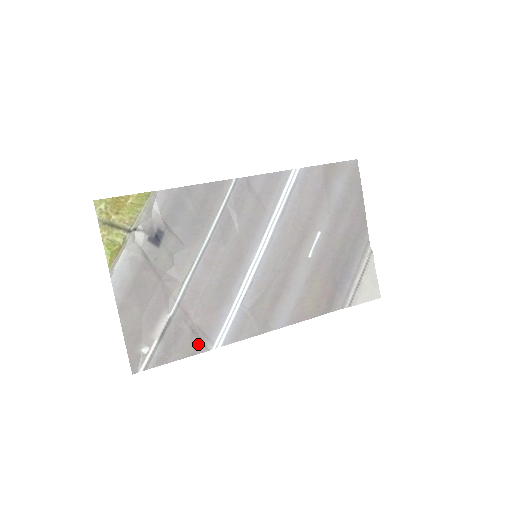
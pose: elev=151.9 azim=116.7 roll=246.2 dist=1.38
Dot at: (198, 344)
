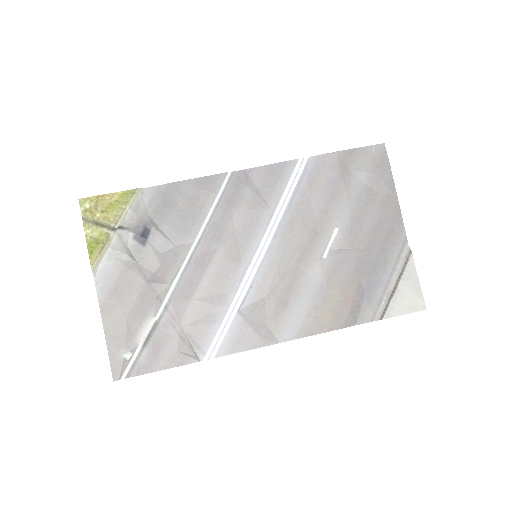
Dot at: (187, 353)
